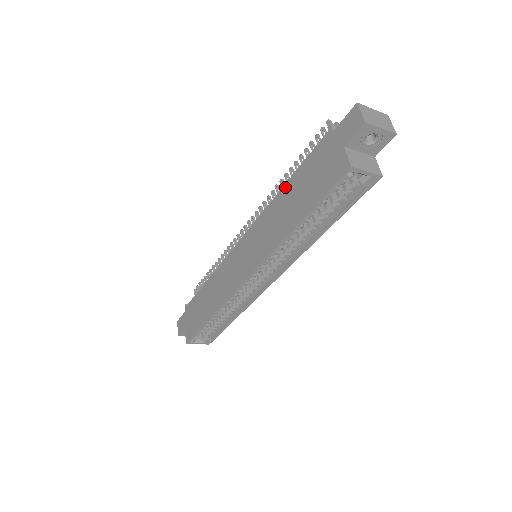
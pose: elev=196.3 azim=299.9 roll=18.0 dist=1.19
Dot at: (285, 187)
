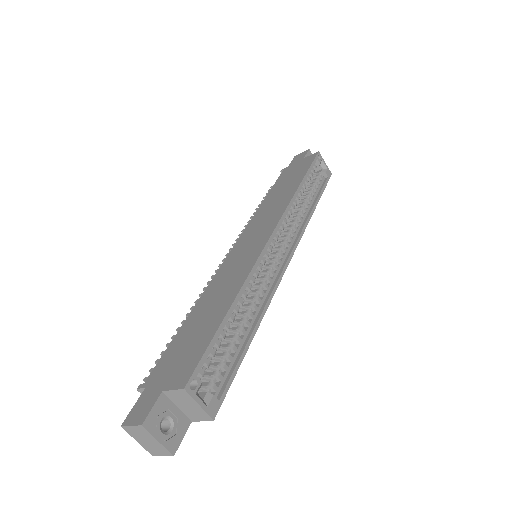
Dot at: (266, 198)
